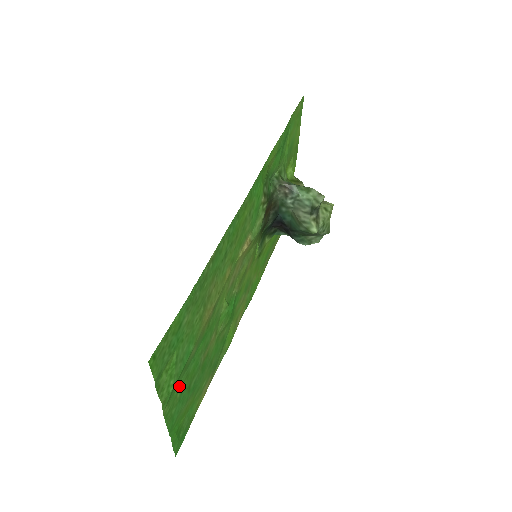
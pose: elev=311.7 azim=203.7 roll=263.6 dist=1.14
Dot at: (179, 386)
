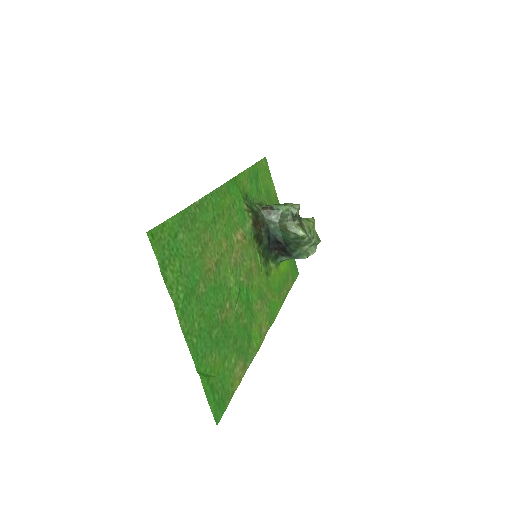
Dot at: (194, 315)
